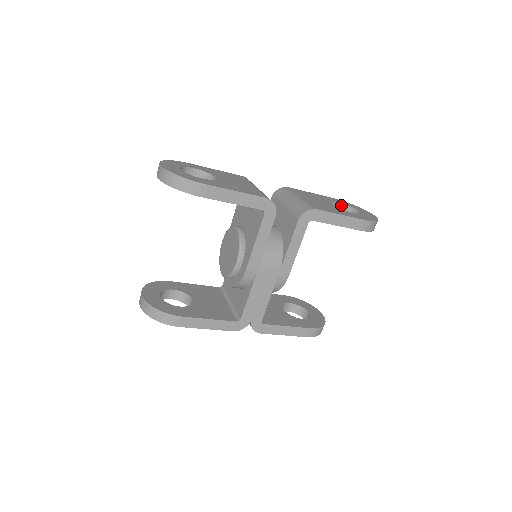
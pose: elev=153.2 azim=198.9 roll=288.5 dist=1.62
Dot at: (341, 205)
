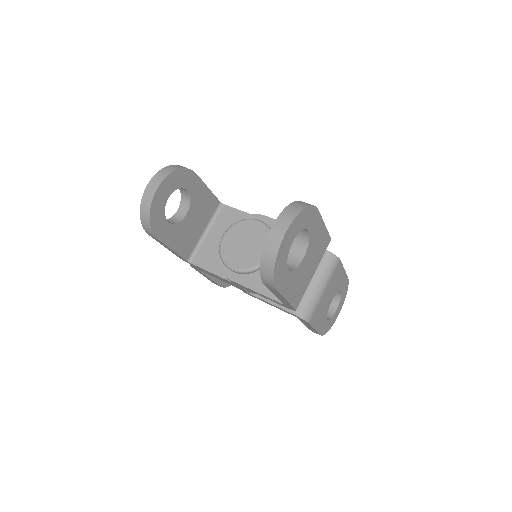
Dot at: (340, 293)
